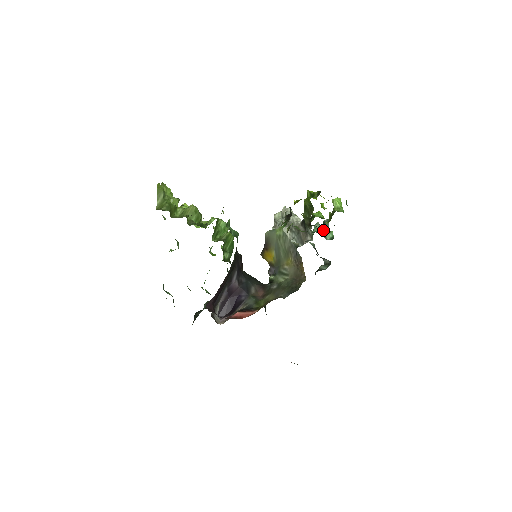
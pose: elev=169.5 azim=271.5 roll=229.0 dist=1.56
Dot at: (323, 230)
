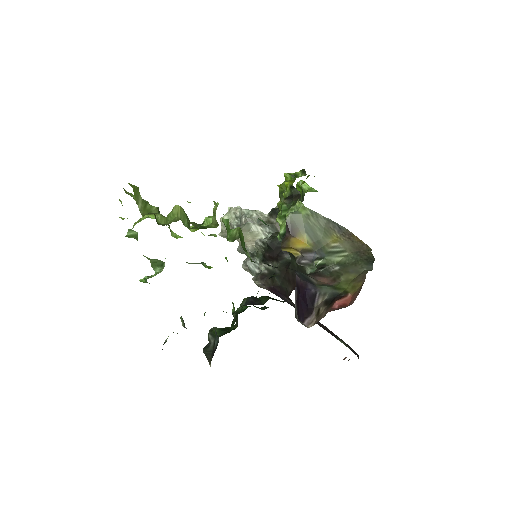
Dot at: occluded
